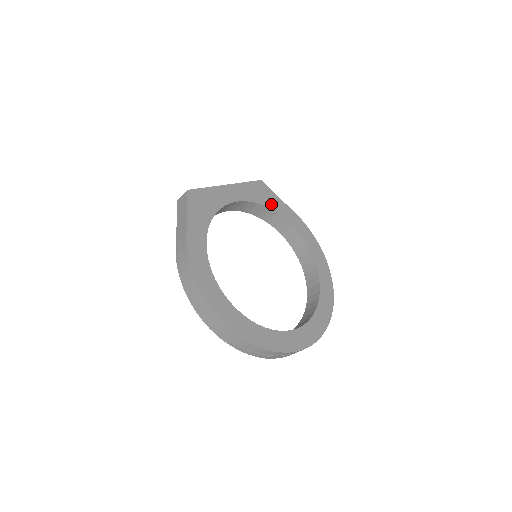
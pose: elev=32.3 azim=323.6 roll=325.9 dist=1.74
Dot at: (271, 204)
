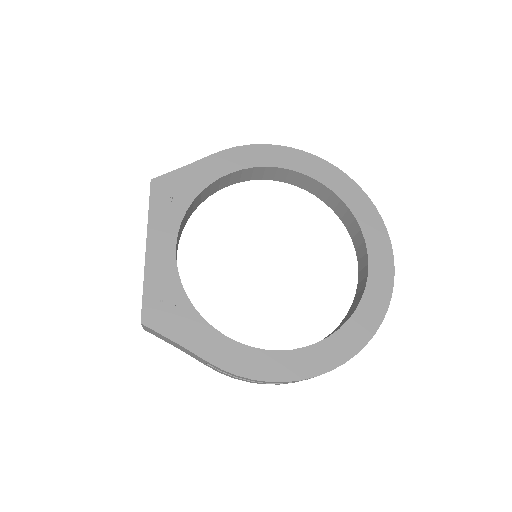
Dot at: (192, 188)
